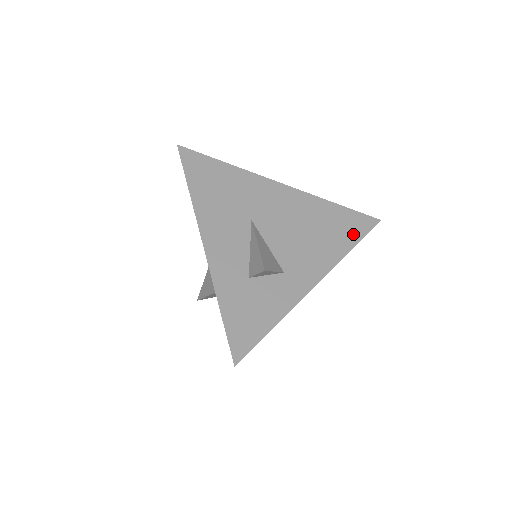
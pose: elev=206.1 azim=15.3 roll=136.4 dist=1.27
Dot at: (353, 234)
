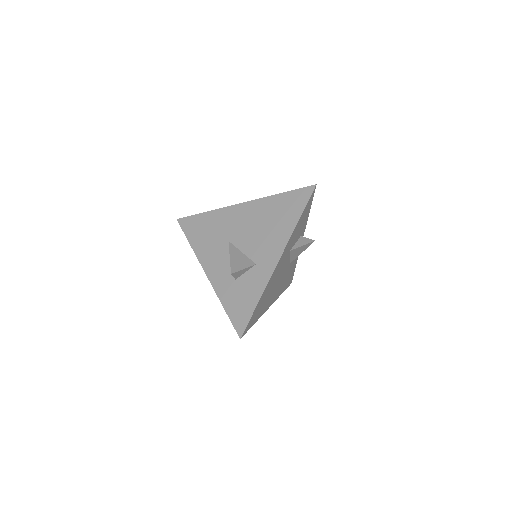
Dot at: (297, 209)
